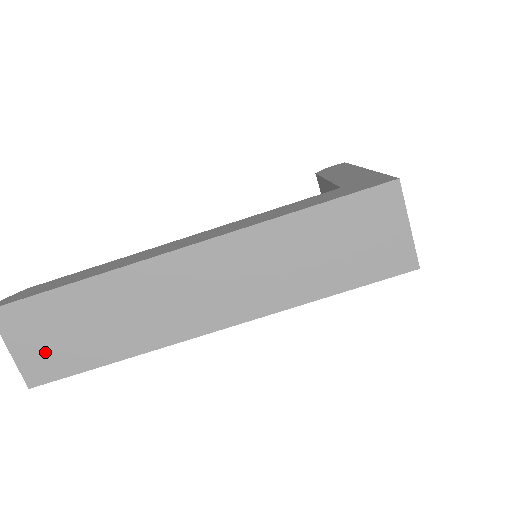
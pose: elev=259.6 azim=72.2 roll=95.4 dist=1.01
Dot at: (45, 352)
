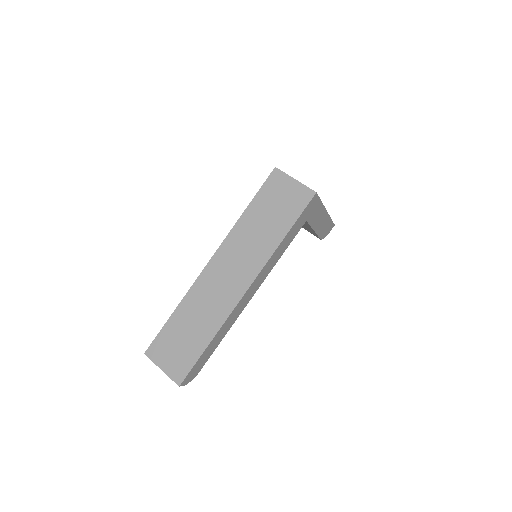
Dot at: (177, 359)
